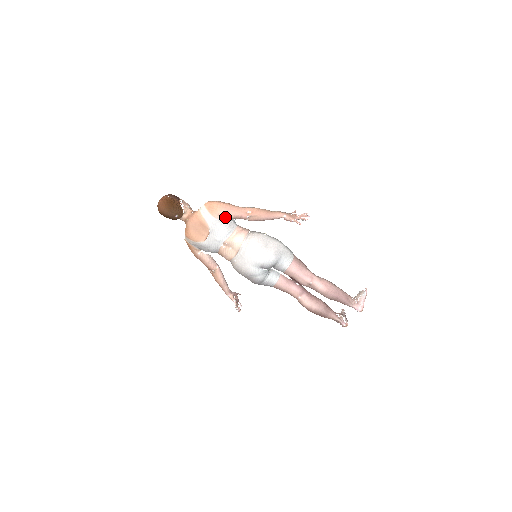
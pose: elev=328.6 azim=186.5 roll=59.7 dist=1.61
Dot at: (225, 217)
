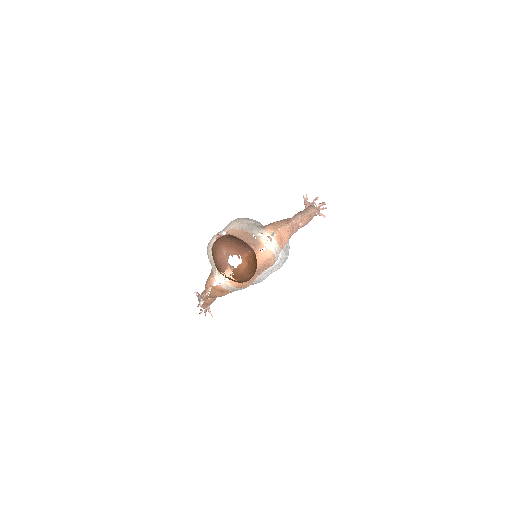
Dot at: occluded
